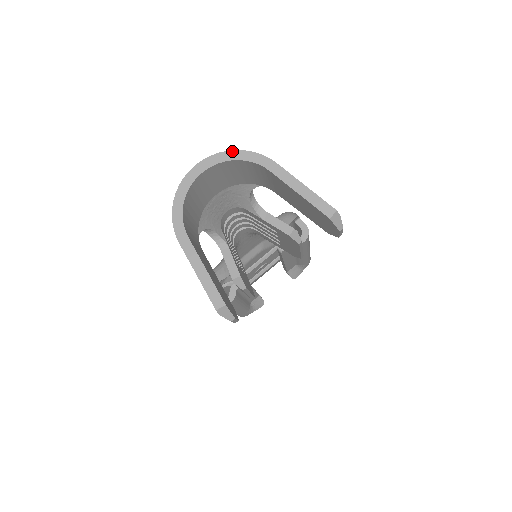
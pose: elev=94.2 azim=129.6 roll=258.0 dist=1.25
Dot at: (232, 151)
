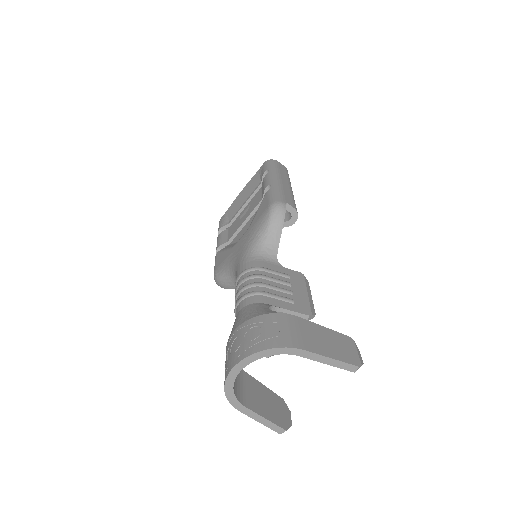
Dot at: (263, 351)
